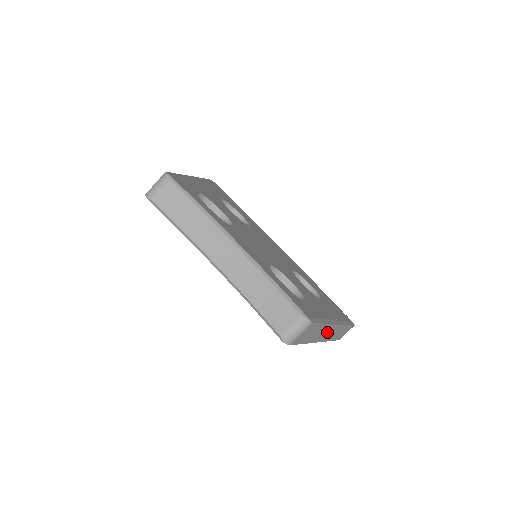
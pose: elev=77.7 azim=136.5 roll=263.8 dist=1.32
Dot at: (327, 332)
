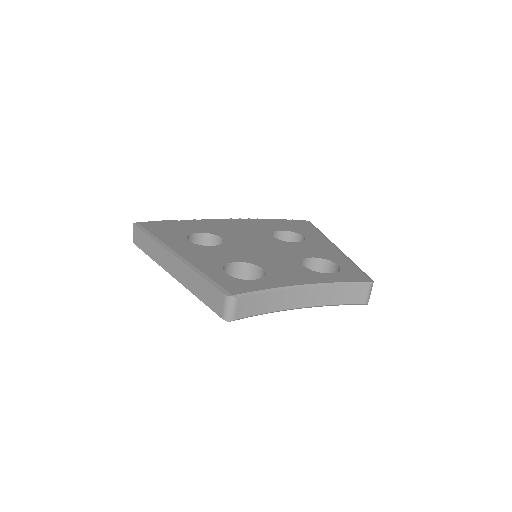
Dot at: occluded
